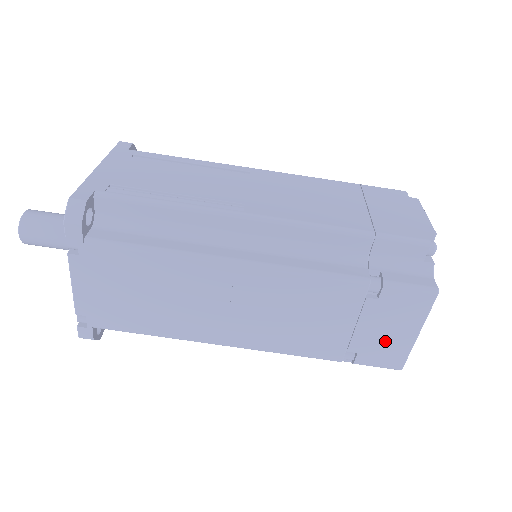
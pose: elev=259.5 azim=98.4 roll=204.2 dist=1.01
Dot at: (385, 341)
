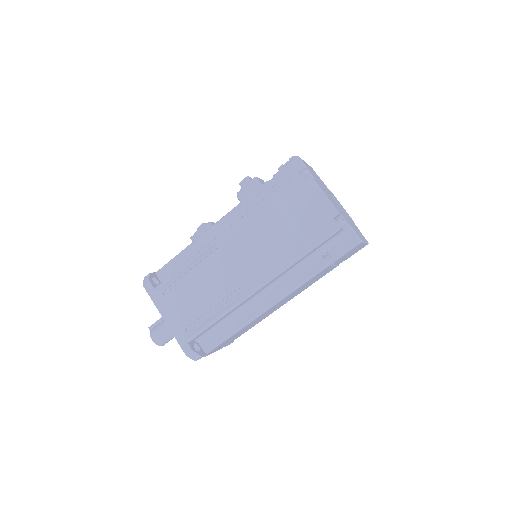
Dot at: (352, 253)
